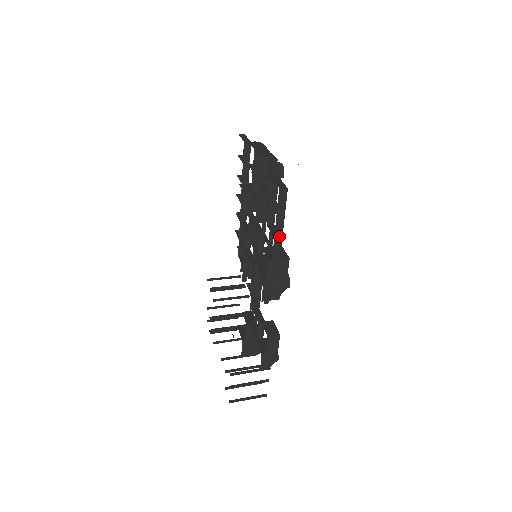
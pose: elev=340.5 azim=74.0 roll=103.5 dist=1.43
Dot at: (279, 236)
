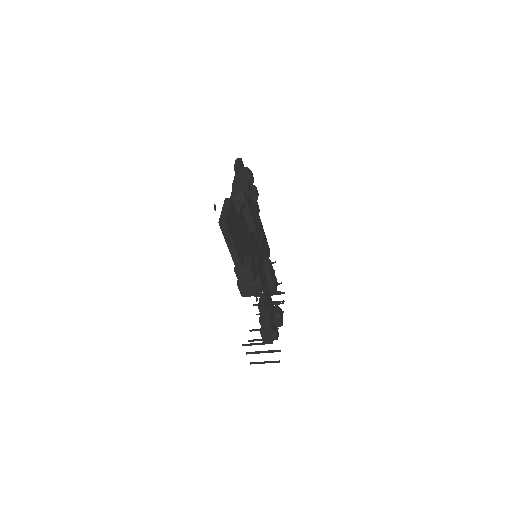
Dot at: (234, 254)
